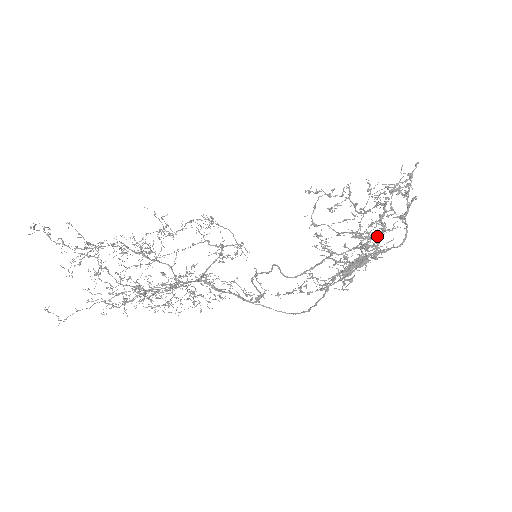
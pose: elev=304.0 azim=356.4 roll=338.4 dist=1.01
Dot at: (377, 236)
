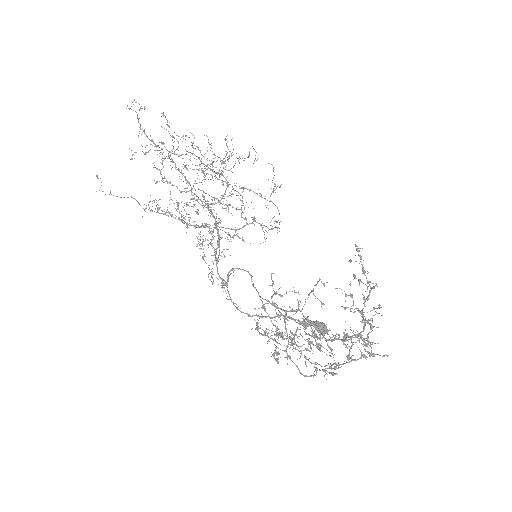
Dot at: (317, 345)
